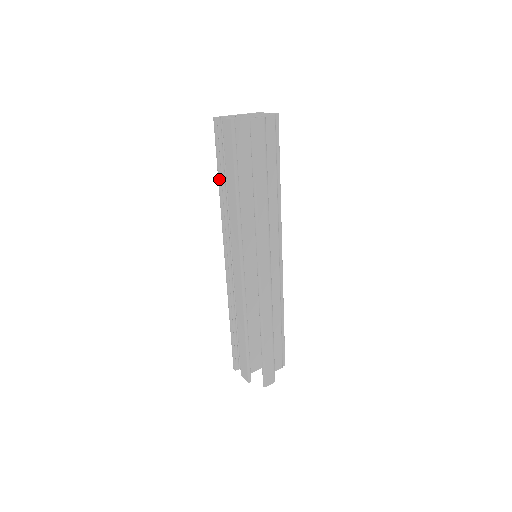
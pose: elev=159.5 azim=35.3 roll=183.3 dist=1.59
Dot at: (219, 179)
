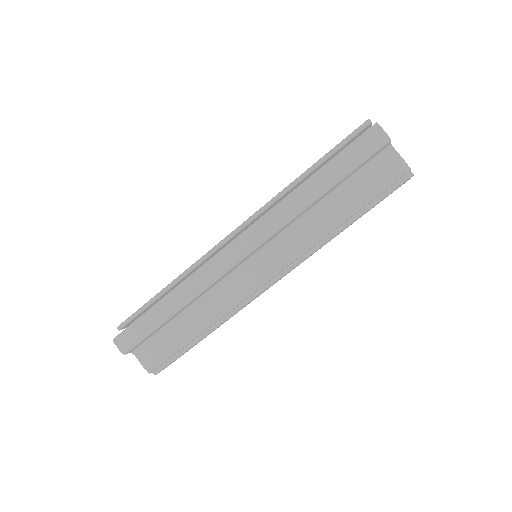
Dot at: occluded
